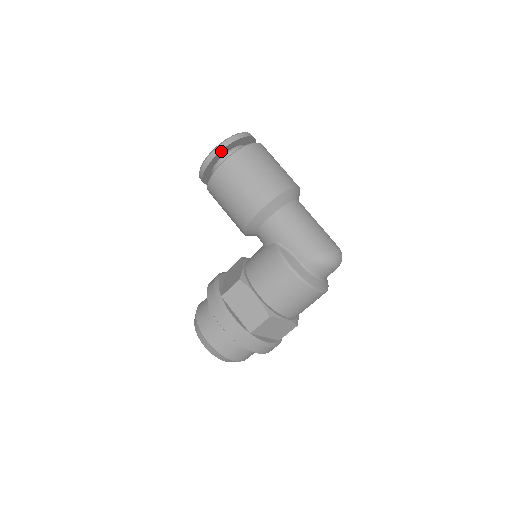
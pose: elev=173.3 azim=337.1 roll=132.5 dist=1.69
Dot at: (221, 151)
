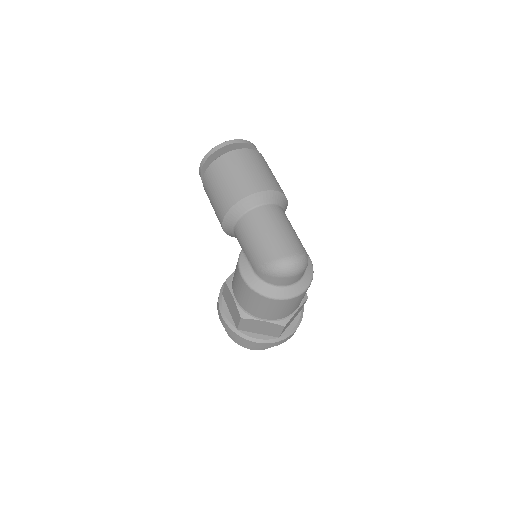
Dot at: (204, 165)
